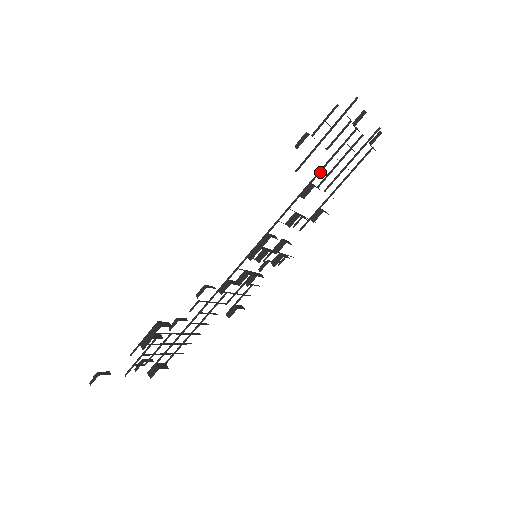
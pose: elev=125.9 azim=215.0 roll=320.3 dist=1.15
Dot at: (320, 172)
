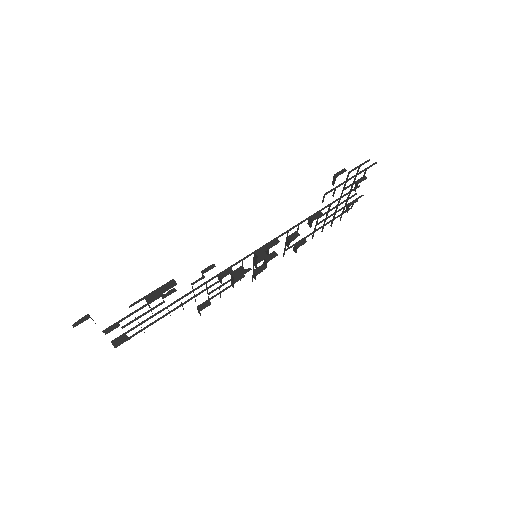
Dot at: (329, 206)
